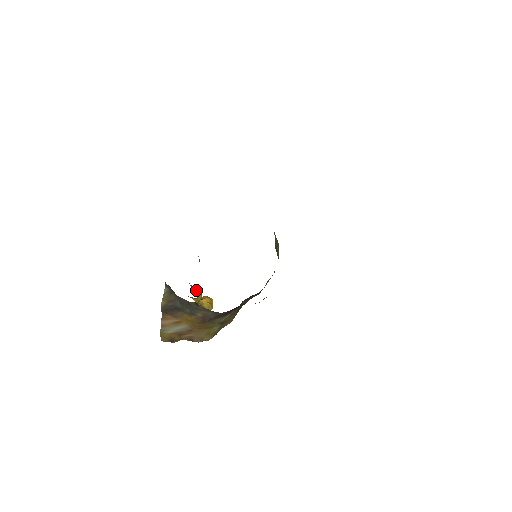
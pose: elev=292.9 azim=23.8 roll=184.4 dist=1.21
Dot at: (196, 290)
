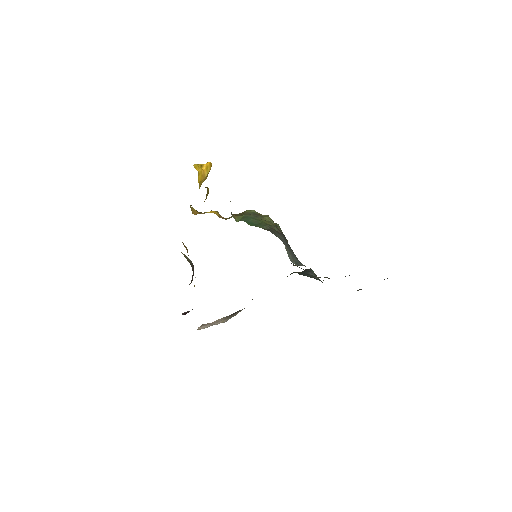
Dot at: occluded
